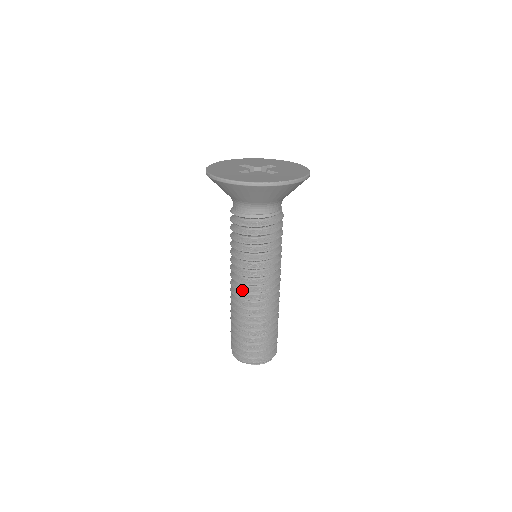
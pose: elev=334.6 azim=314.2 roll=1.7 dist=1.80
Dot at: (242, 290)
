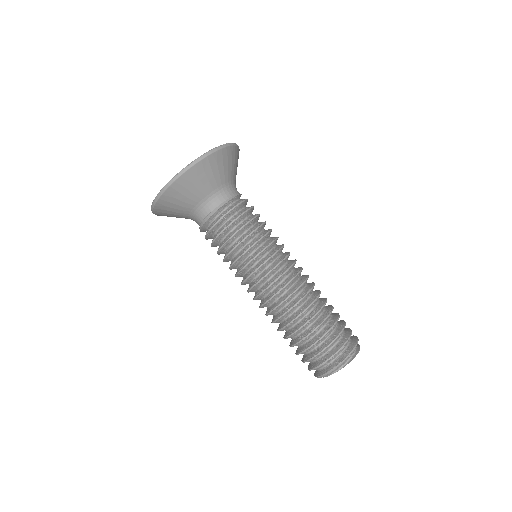
Dot at: (256, 296)
